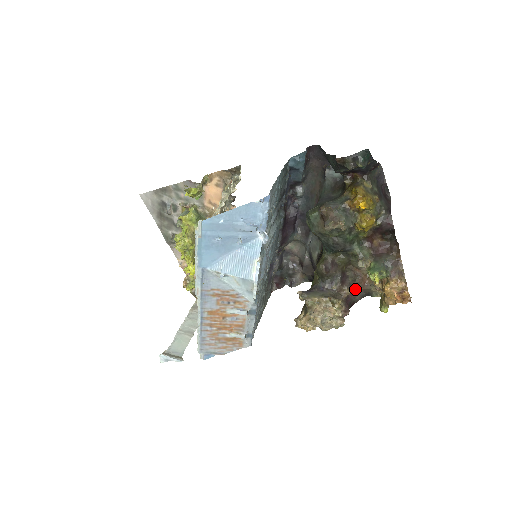
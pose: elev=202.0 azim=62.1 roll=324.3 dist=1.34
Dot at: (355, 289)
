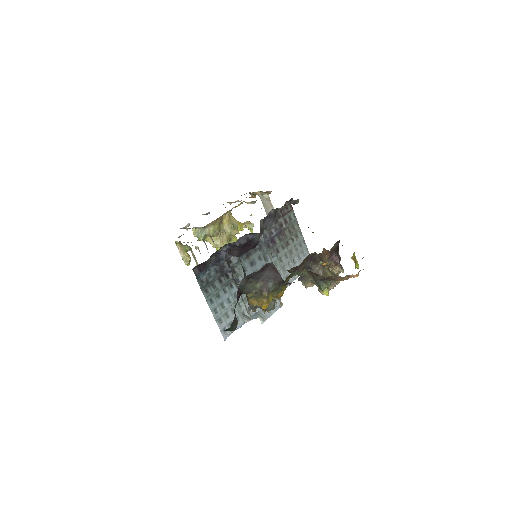
Dot at: occluded
